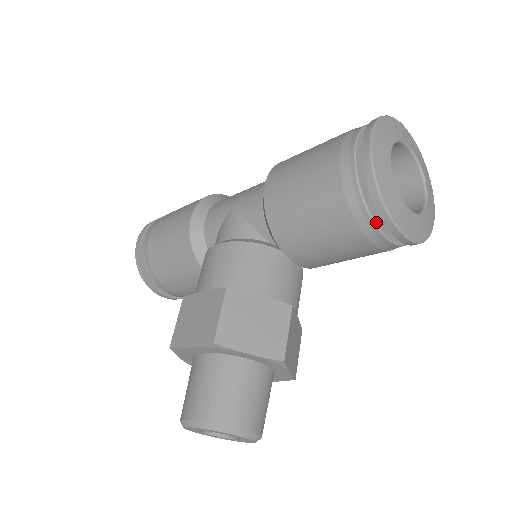
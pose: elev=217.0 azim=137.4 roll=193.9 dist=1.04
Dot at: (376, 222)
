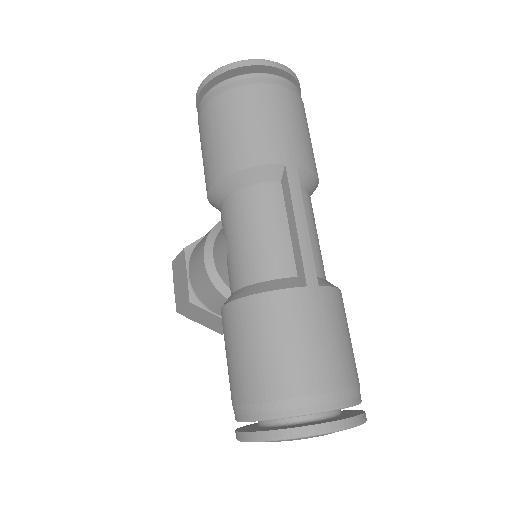
Dot at: occluded
